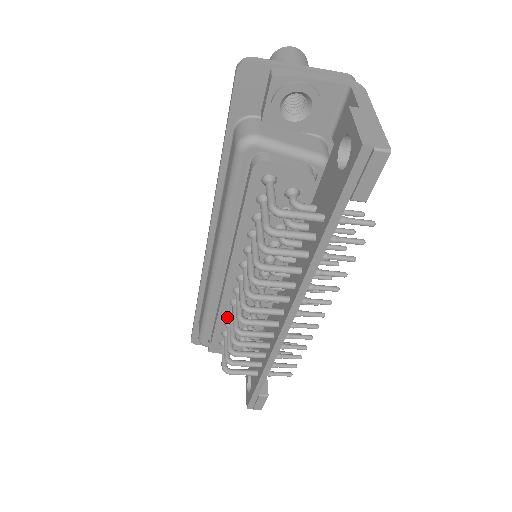
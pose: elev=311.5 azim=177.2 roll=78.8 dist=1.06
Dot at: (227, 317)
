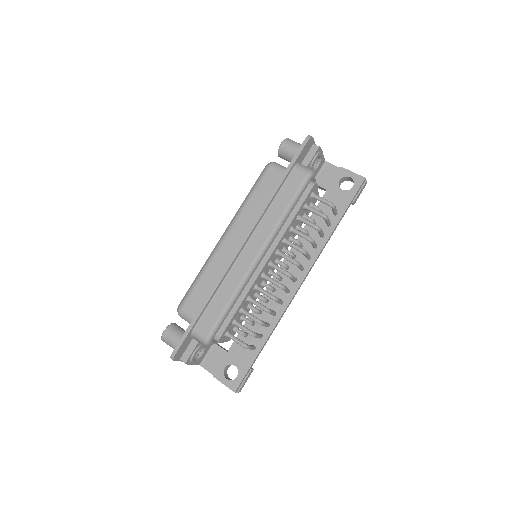
Dot at: (245, 302)
